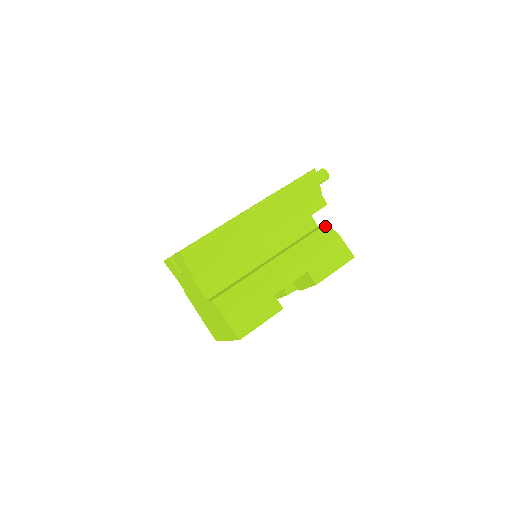
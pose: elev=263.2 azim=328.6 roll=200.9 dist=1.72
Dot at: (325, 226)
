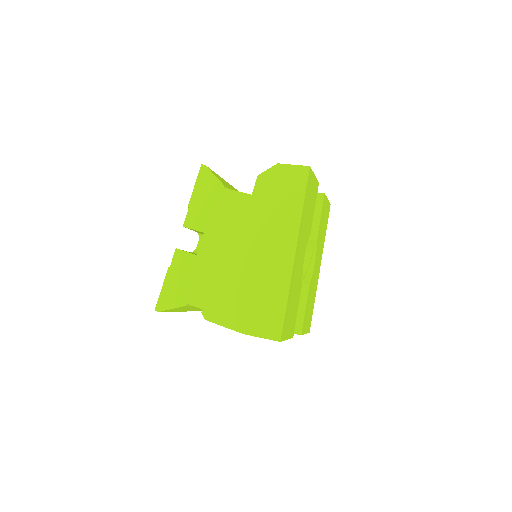
Dot at: occluded
